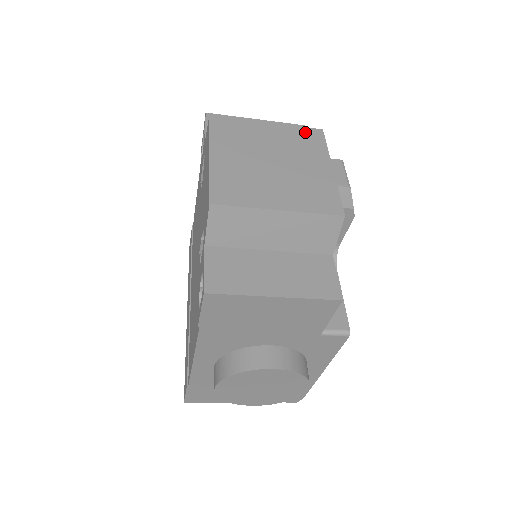
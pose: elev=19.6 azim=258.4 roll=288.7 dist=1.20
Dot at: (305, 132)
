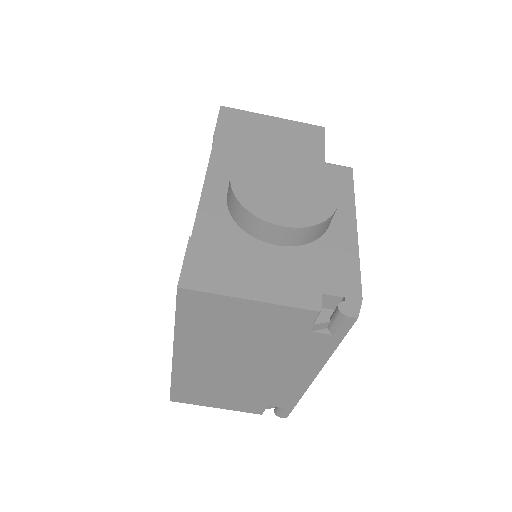
Dot at: occluded
